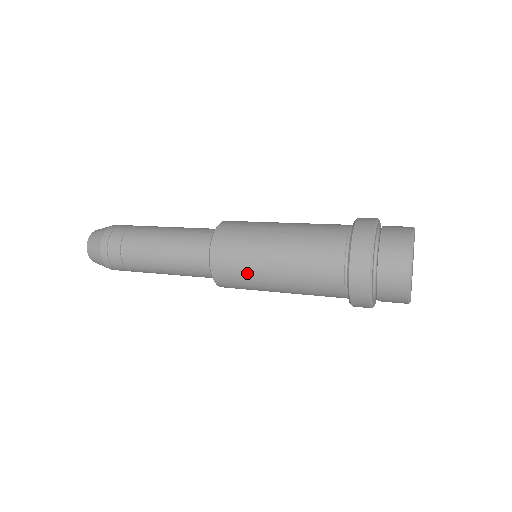
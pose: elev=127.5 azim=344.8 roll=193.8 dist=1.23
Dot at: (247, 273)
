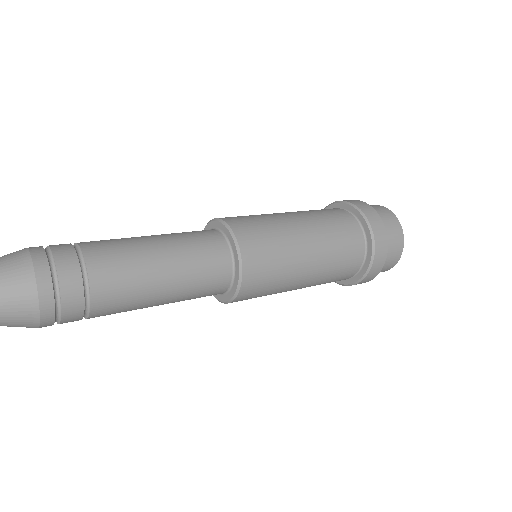
Dot at: occluded
